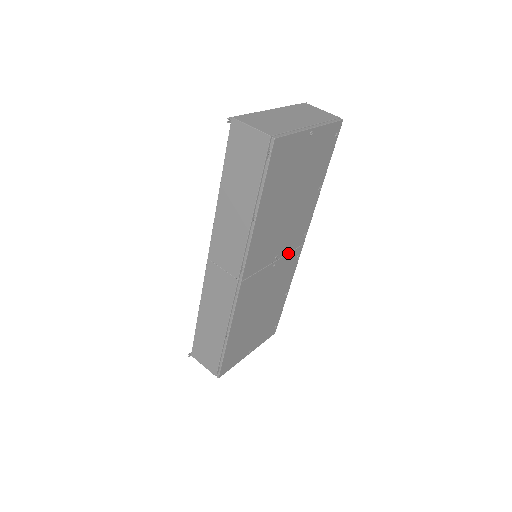
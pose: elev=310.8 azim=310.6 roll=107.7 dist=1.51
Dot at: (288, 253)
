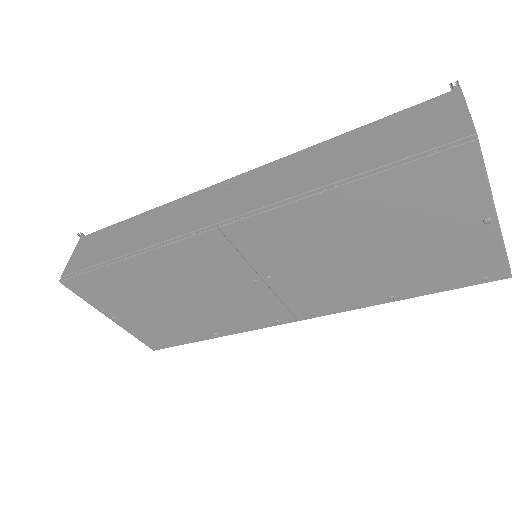
Dot at: (279, 299)
